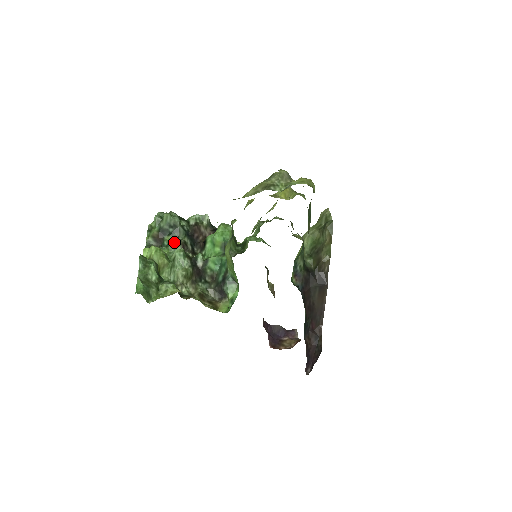
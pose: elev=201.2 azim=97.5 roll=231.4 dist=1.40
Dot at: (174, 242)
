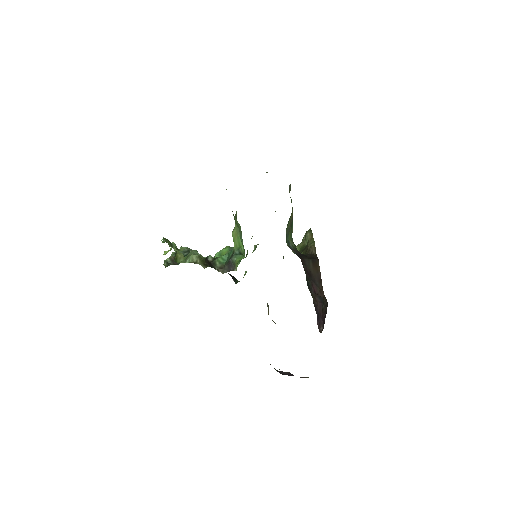
Dot at: occluded
